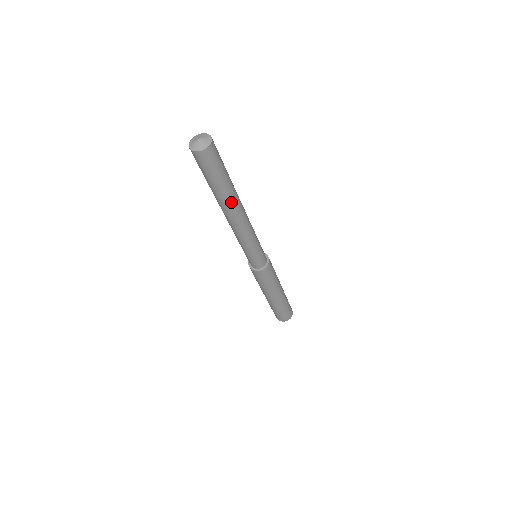
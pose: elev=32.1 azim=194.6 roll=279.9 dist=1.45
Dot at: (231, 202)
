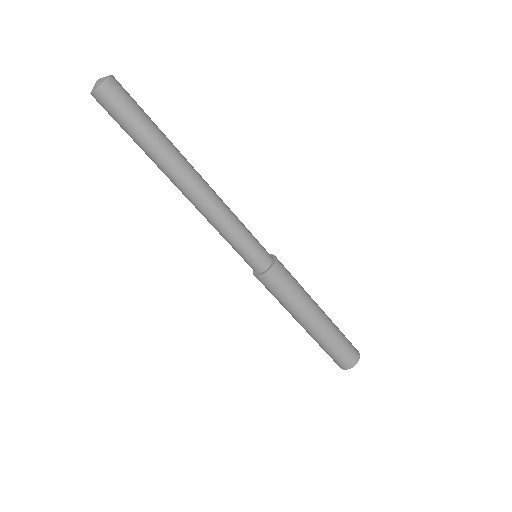
Dot at: (170, 164)
